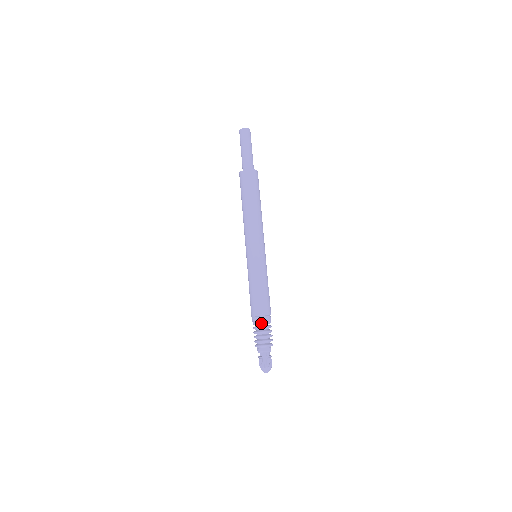
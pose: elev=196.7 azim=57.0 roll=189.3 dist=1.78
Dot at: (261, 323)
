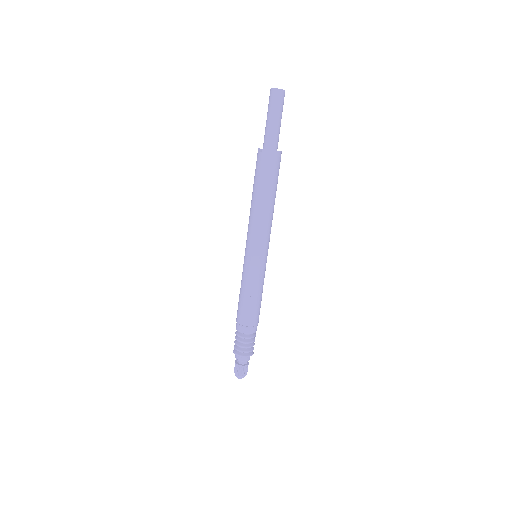
Dot at: (239, 332)
